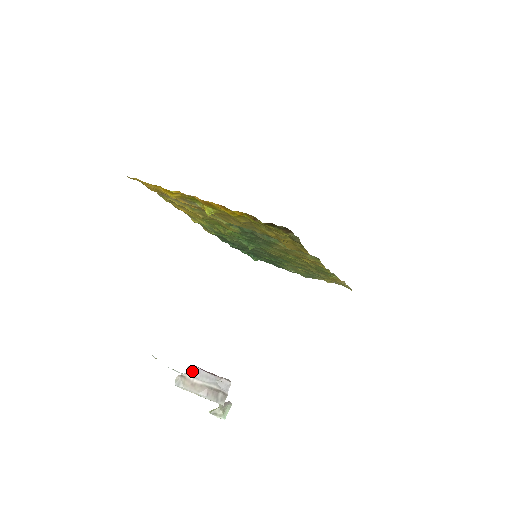
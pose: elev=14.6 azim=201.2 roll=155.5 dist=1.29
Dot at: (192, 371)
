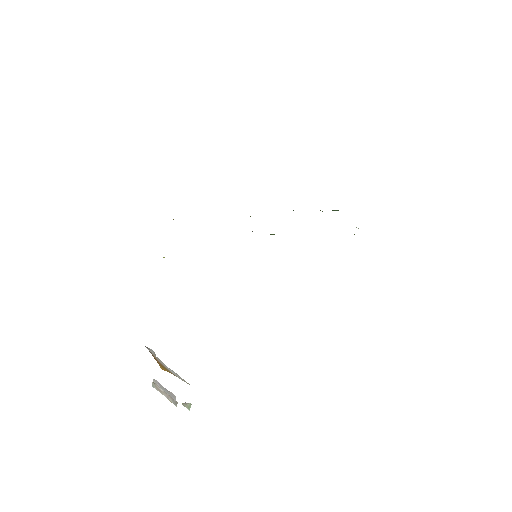
Dot at: (156, 382)
